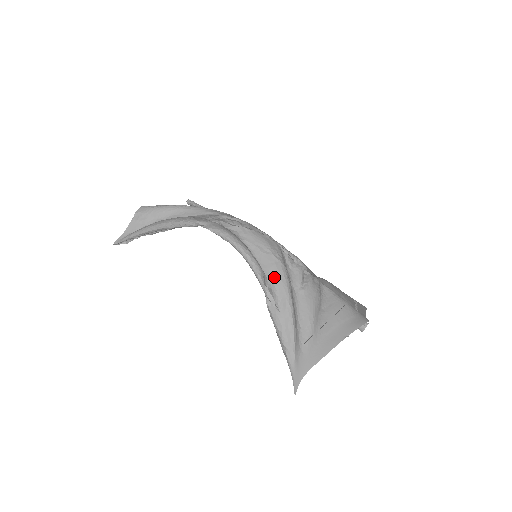
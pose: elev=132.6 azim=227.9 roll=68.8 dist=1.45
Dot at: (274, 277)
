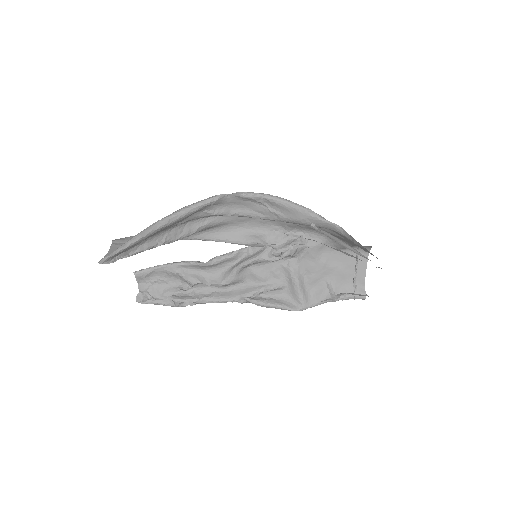
Dot at: occluded
